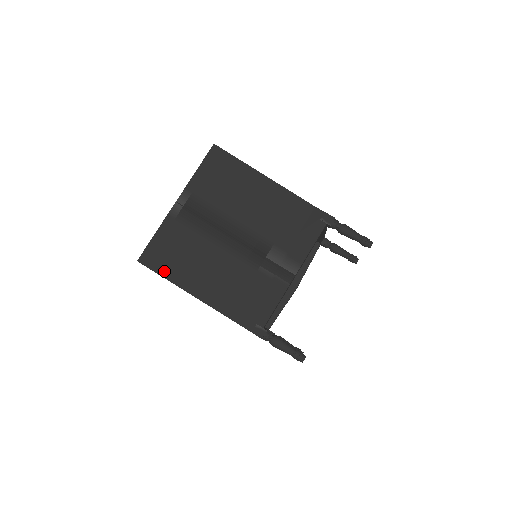
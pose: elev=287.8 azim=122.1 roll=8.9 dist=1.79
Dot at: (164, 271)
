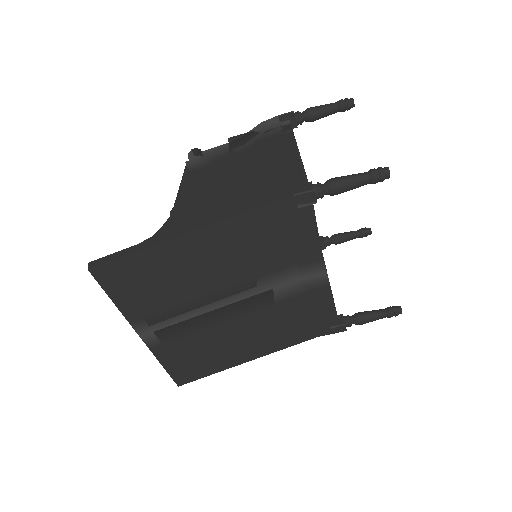
Dot at: (208, 372)
